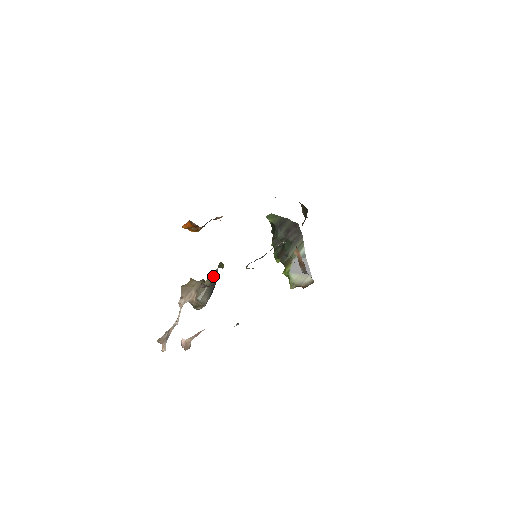
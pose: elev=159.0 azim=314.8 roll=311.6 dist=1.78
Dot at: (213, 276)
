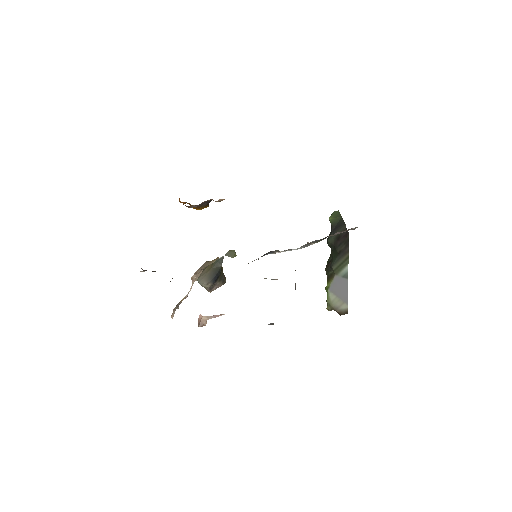
Dot at: (217, 262)
